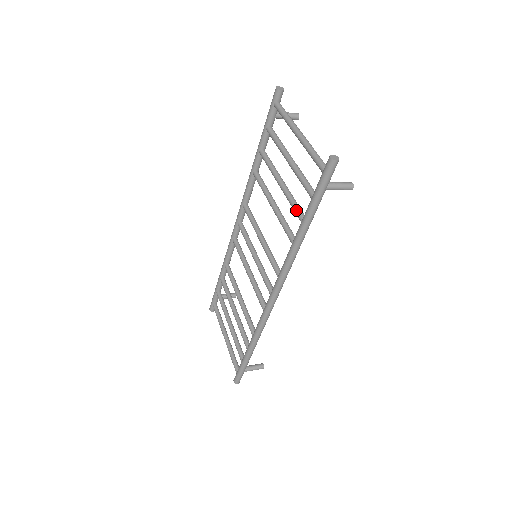
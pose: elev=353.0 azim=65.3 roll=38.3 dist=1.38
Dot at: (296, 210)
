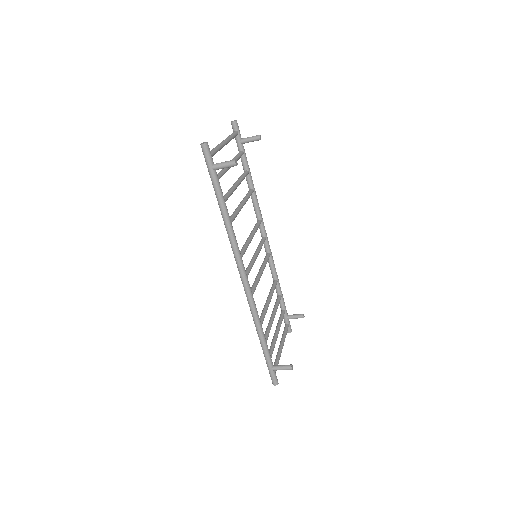
Dot at: occluded
